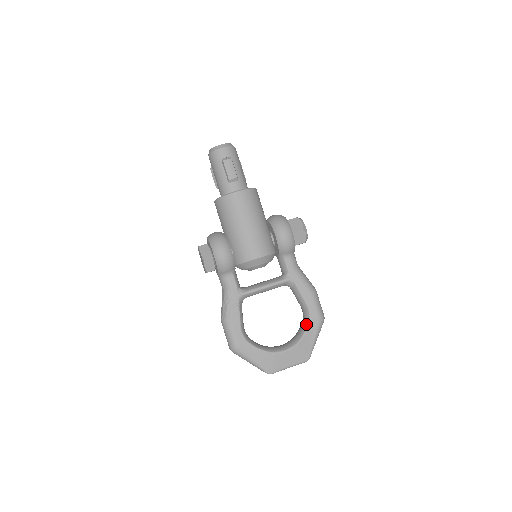
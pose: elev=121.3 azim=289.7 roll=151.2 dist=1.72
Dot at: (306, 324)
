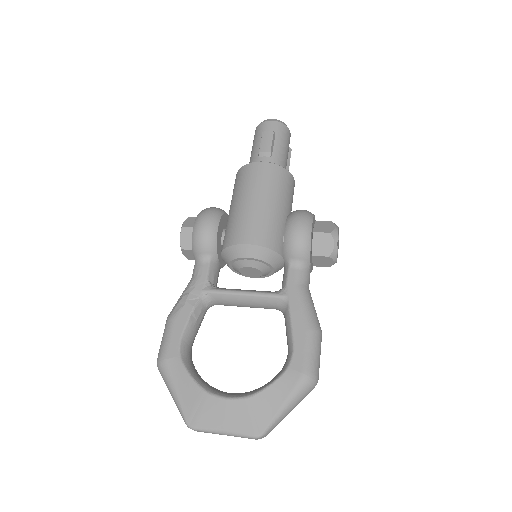
Dot at: (279, 373)
